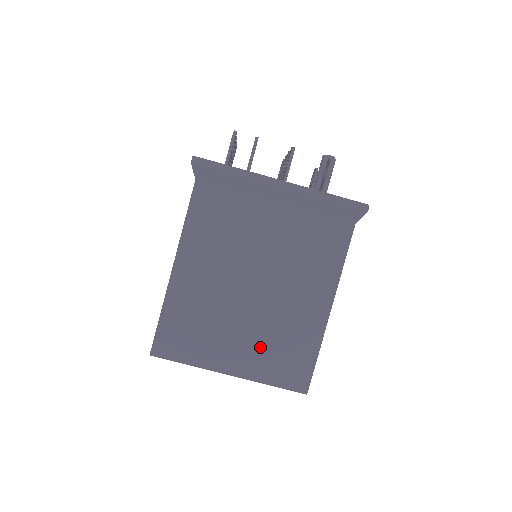
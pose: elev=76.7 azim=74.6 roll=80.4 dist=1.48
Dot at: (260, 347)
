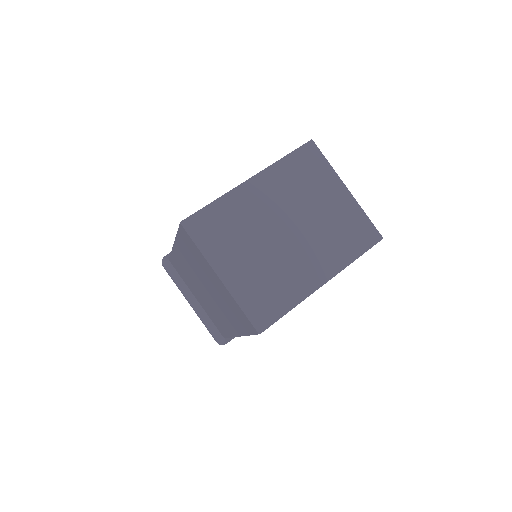
Dot at: occluded
